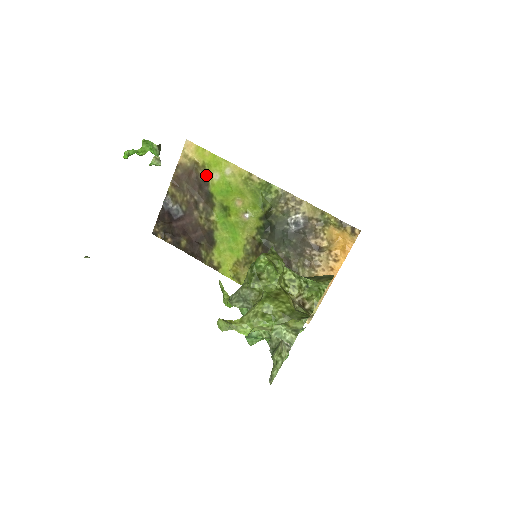
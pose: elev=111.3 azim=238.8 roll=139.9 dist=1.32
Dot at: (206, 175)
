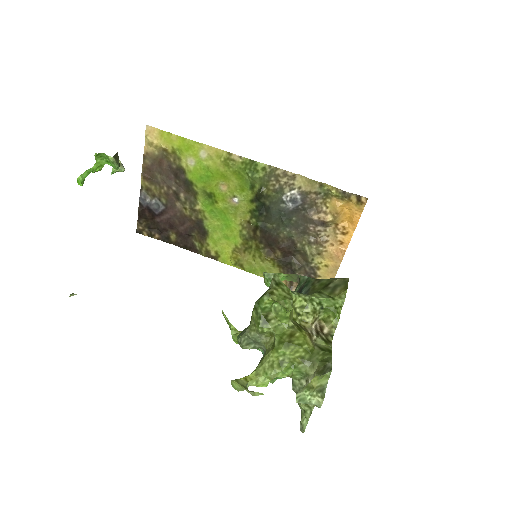
Dot at: (179, 162)
